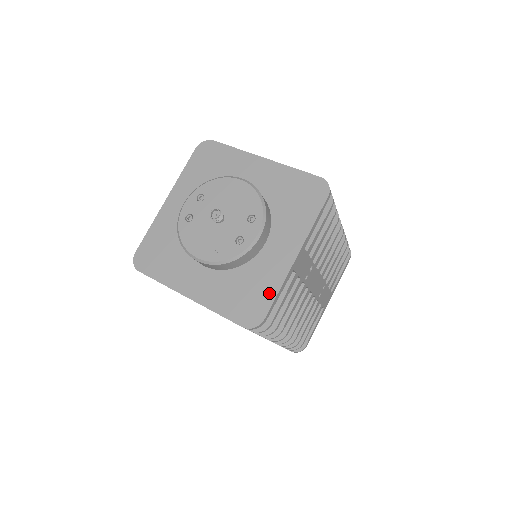
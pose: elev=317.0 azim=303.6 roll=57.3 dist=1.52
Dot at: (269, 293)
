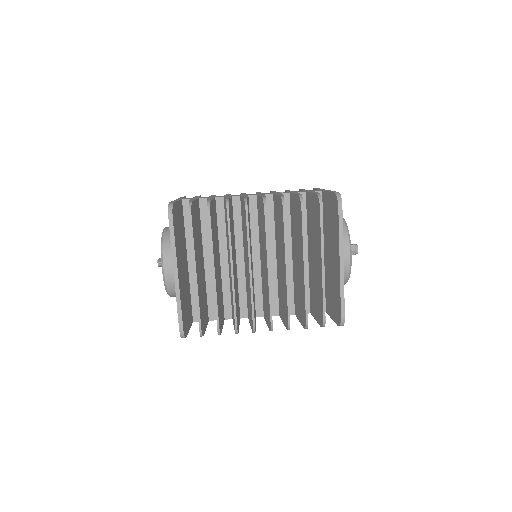
Dot at: occluded
